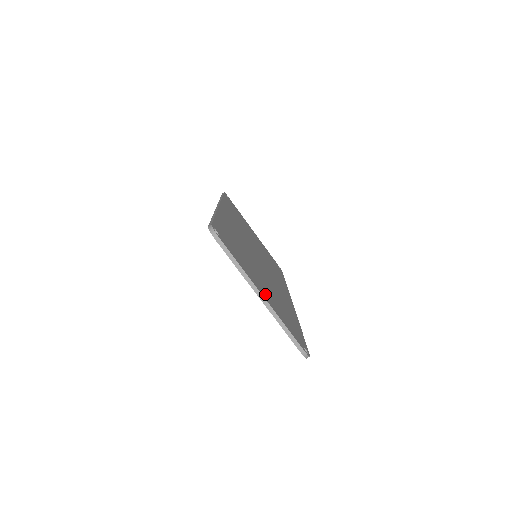
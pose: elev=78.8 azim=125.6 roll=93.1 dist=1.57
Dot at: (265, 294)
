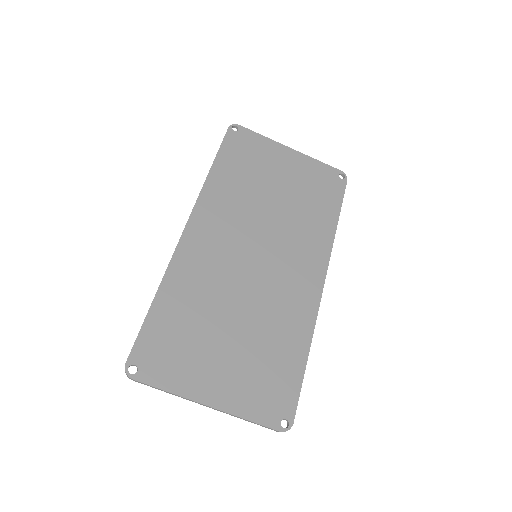
Dot at: (219, 389)
